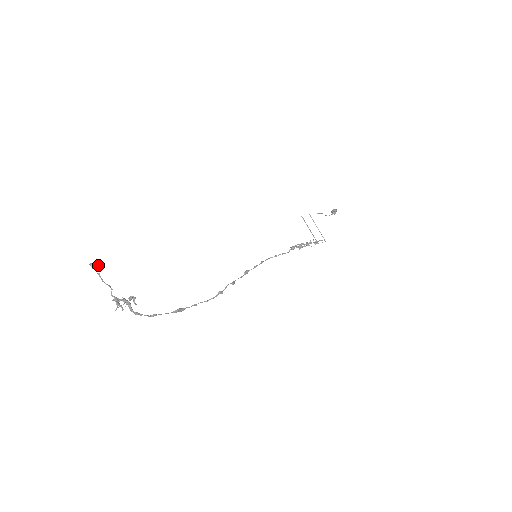
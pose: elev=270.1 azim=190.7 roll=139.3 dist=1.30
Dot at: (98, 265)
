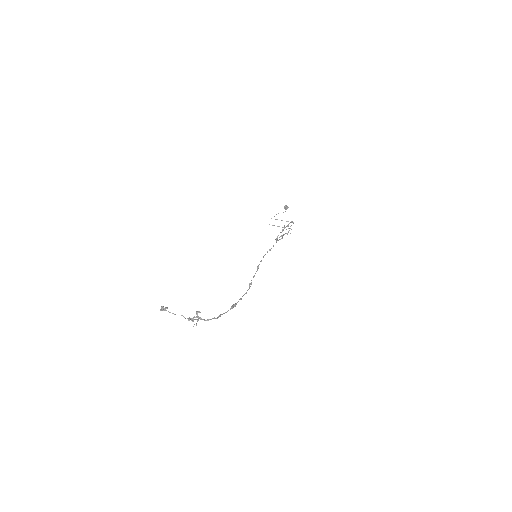
Dot at: (165, 308)
